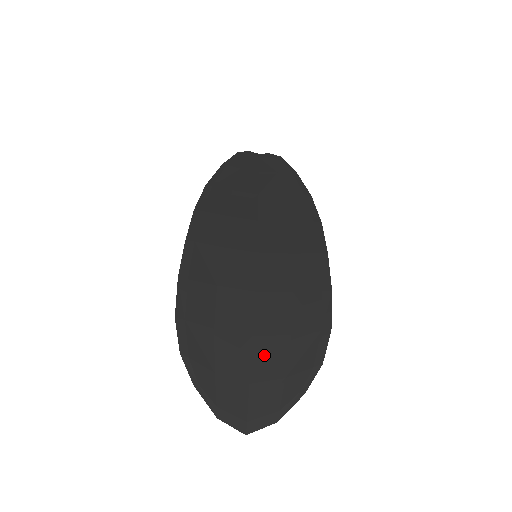
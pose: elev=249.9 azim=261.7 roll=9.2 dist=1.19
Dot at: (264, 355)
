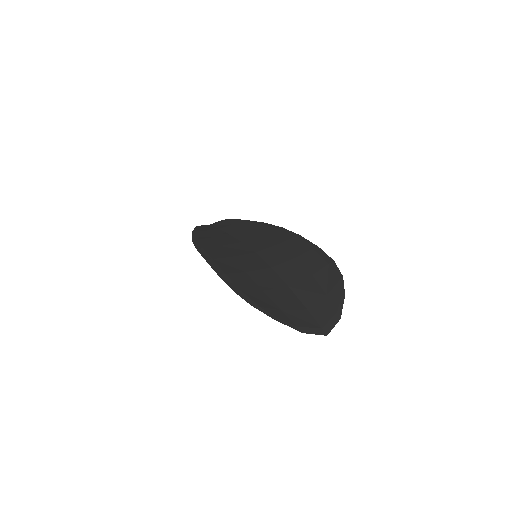
Dot at: (304, 292)
